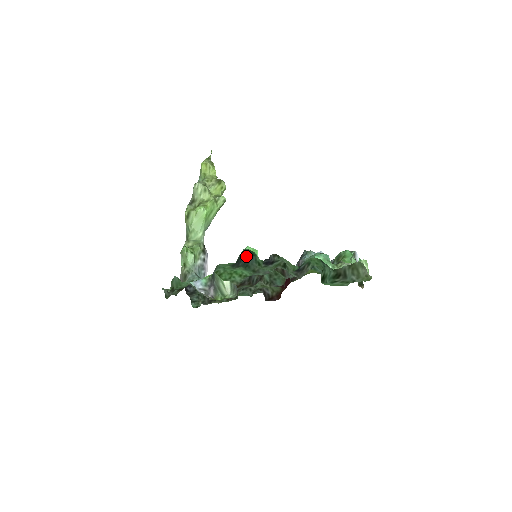
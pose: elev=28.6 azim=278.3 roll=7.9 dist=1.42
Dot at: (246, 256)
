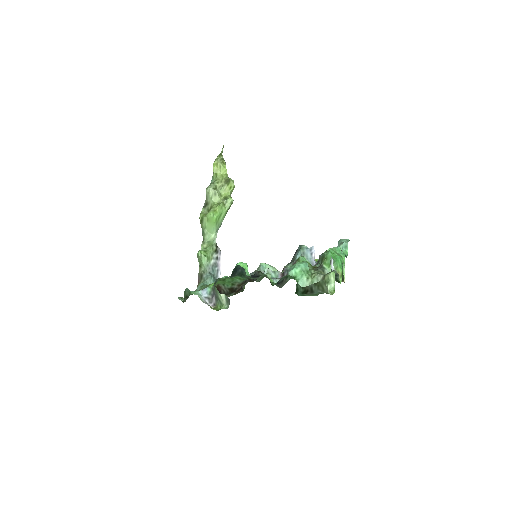
Dot at: (240, 268)
